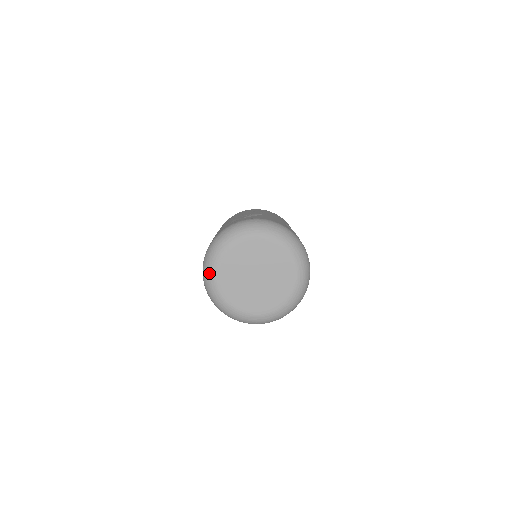
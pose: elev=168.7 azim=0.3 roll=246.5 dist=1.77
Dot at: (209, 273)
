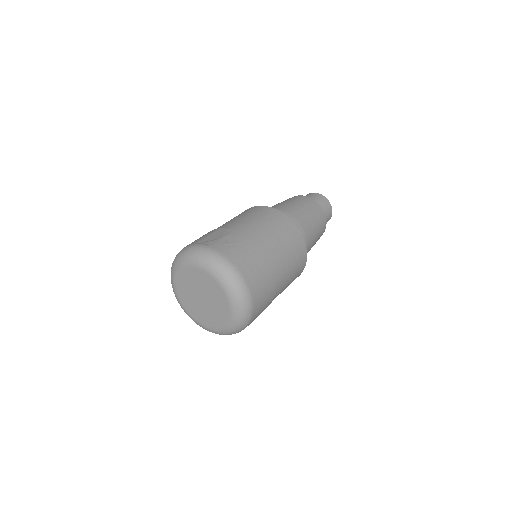
Dot at: (186, 313)
